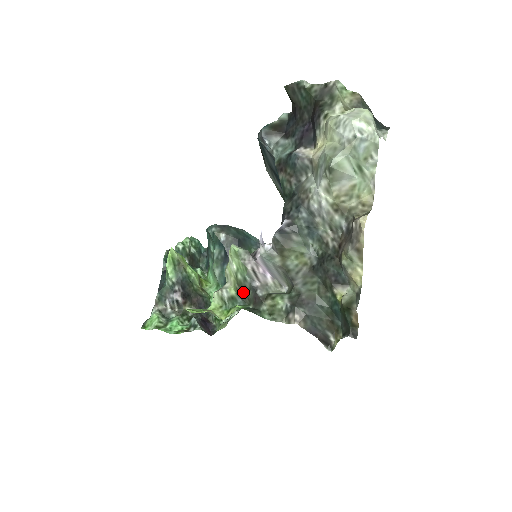
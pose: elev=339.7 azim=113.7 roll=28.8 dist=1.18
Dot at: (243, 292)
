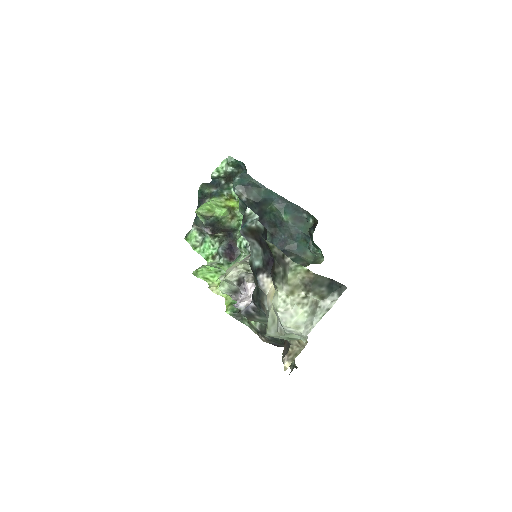
Dot at: occluded
